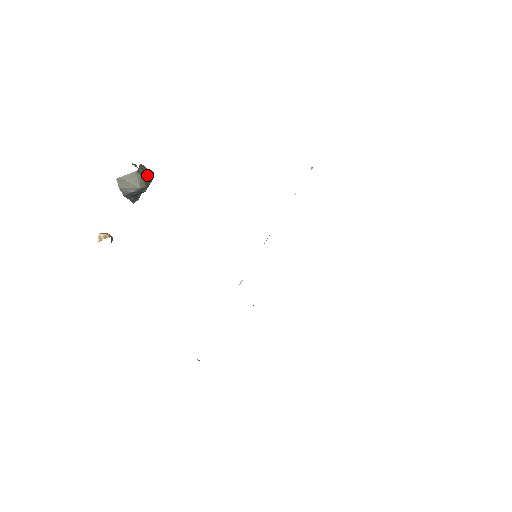
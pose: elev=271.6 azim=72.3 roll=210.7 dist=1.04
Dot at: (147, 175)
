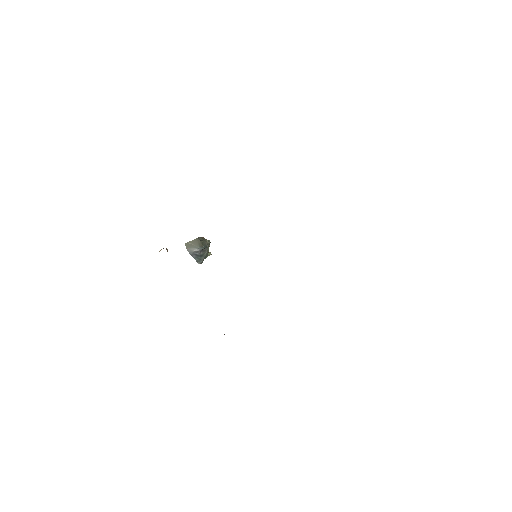
Dot at: (205, 241)
